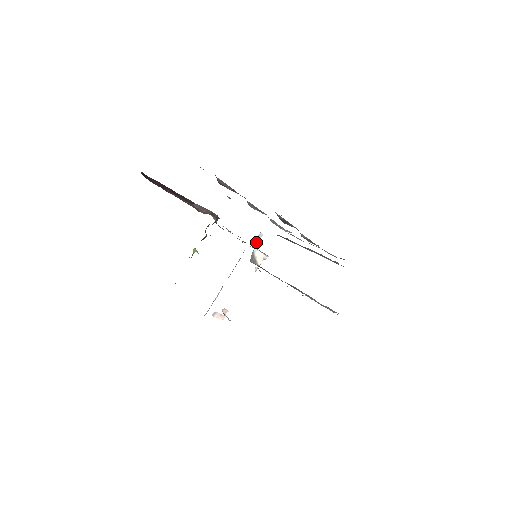
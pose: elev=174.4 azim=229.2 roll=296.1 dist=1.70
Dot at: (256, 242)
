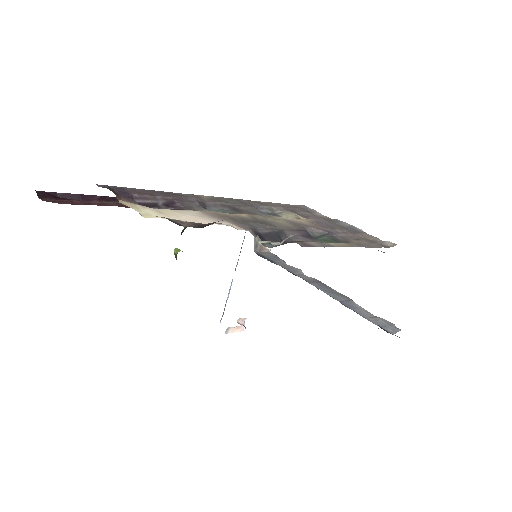
Dot at: occluded
